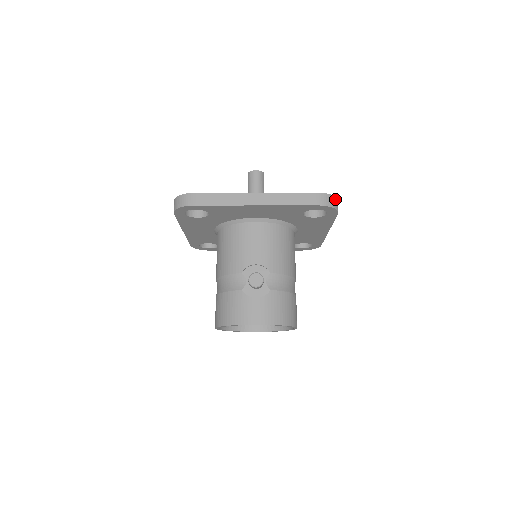
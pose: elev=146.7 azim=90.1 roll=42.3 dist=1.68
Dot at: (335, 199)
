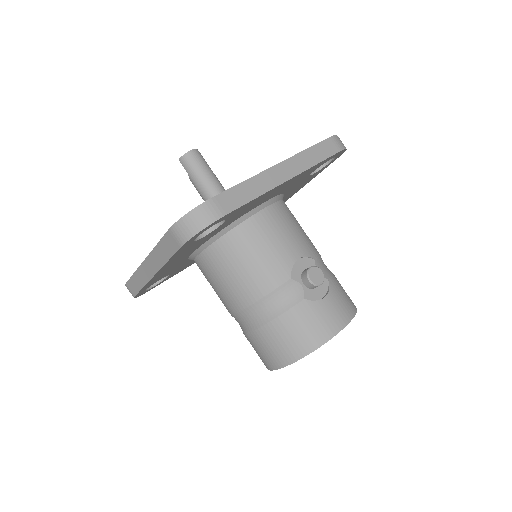
Dot at: occluded
